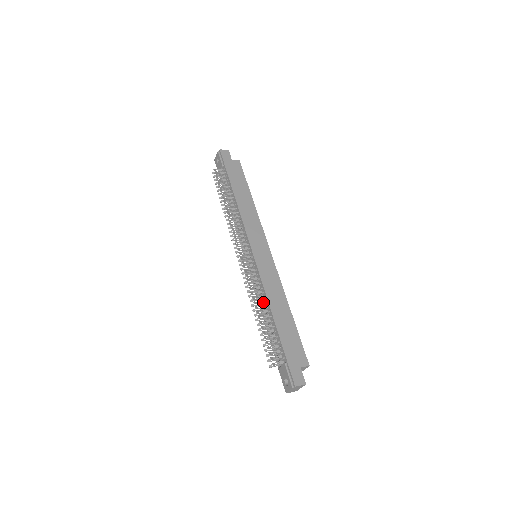
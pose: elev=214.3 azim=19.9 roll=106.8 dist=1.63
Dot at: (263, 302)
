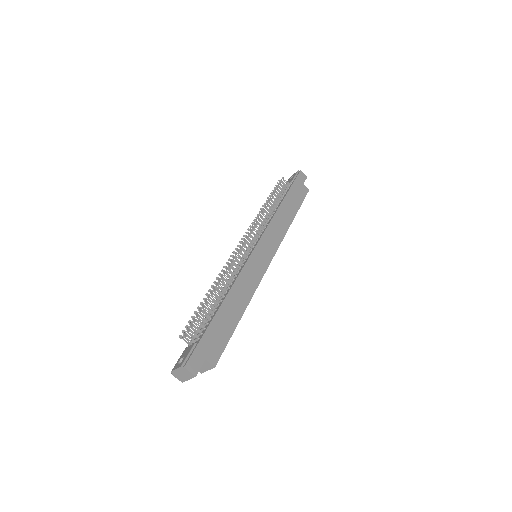
Dot at: (227, 287)
